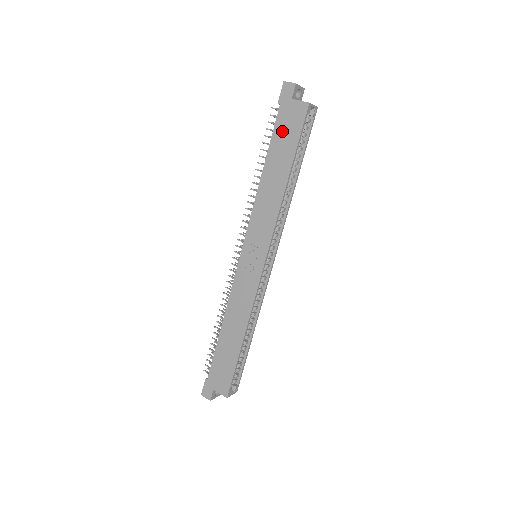
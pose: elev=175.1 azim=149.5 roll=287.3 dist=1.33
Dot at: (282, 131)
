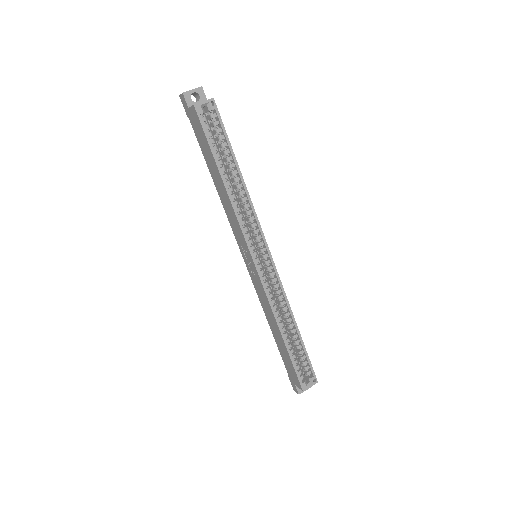
Dot at: (200, 140)
